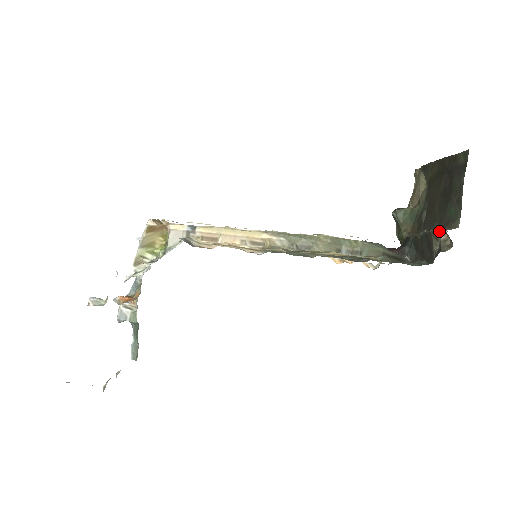
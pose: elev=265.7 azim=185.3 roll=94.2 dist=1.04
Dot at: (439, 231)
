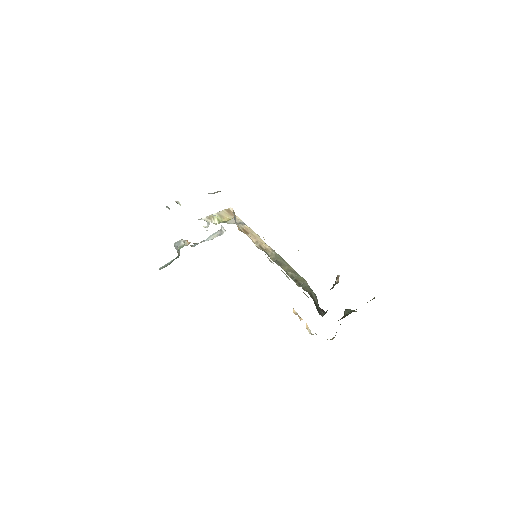
Dot at: (337, 276)
